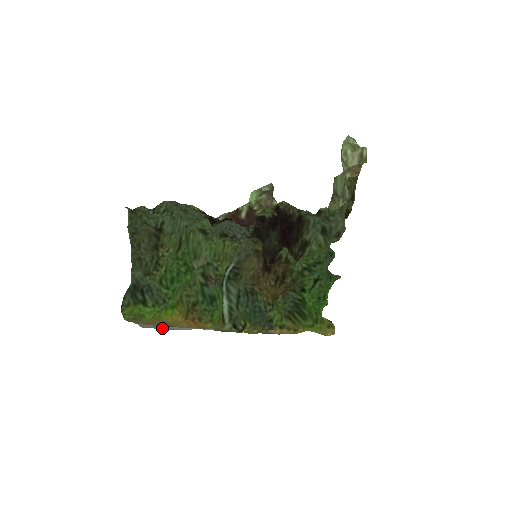
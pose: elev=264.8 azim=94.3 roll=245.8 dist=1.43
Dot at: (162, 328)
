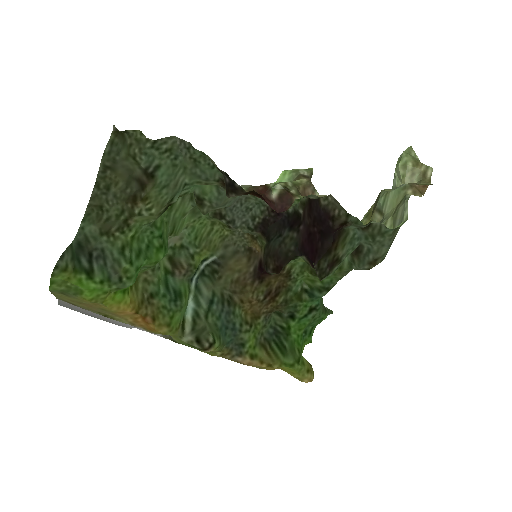
Dot at: (91, 315)
